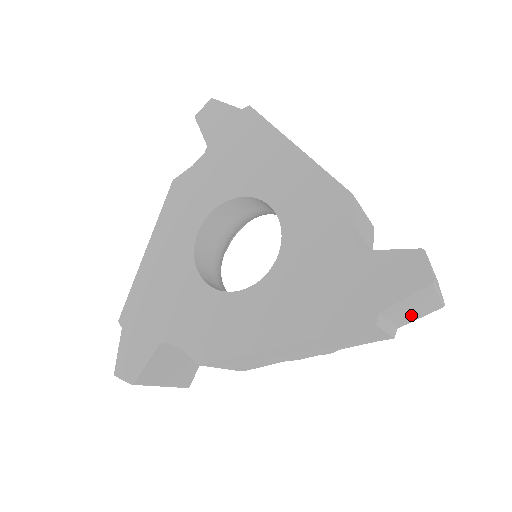
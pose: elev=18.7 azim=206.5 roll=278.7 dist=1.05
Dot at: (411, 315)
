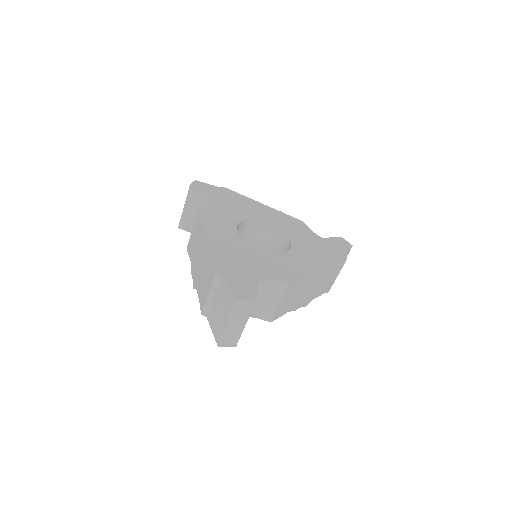
Dot at: occluded
